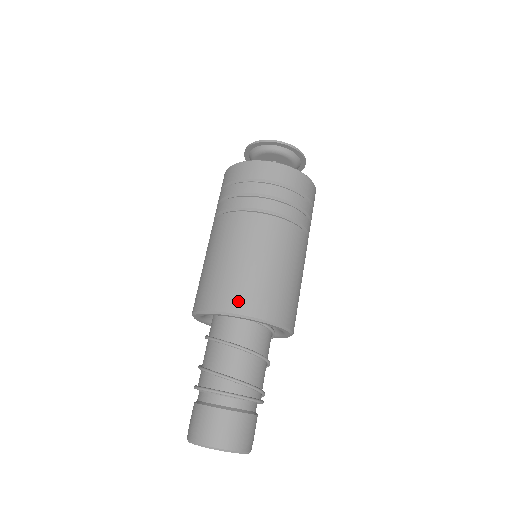
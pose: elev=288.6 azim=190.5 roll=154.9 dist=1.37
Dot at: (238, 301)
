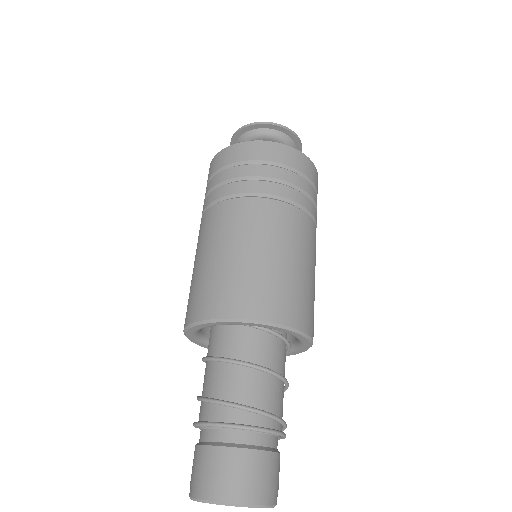
Dot at: (230, 302)
